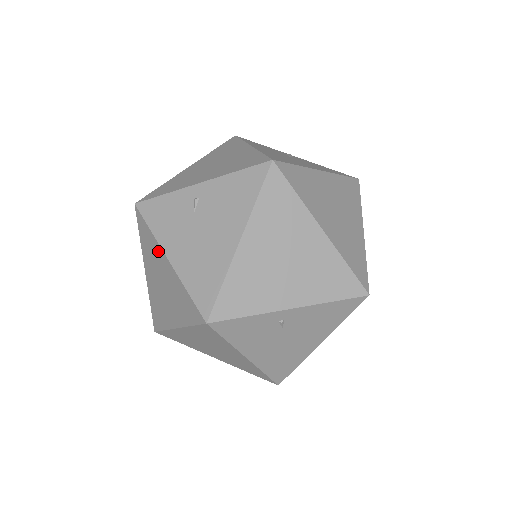
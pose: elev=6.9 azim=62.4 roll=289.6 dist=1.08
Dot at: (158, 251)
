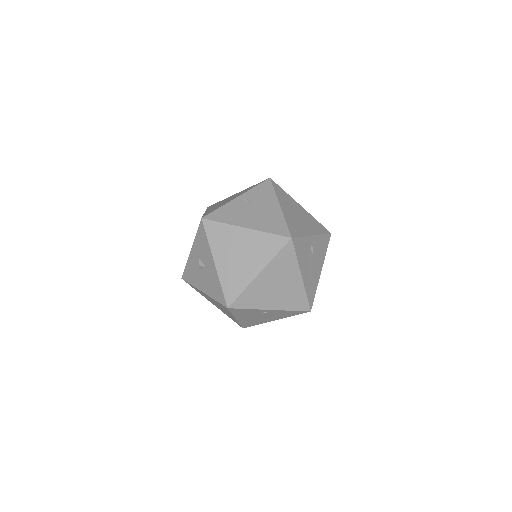
Dot at: (230, 314)
